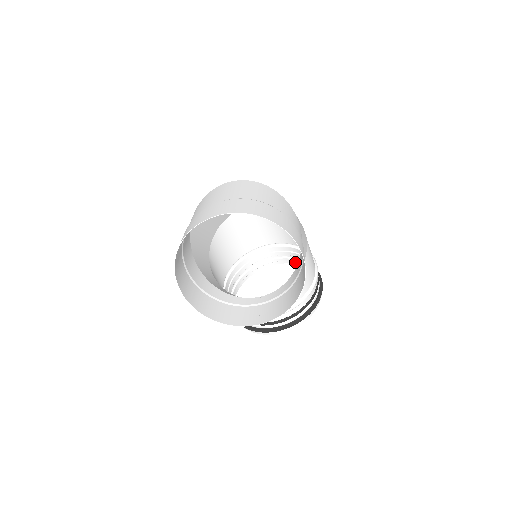
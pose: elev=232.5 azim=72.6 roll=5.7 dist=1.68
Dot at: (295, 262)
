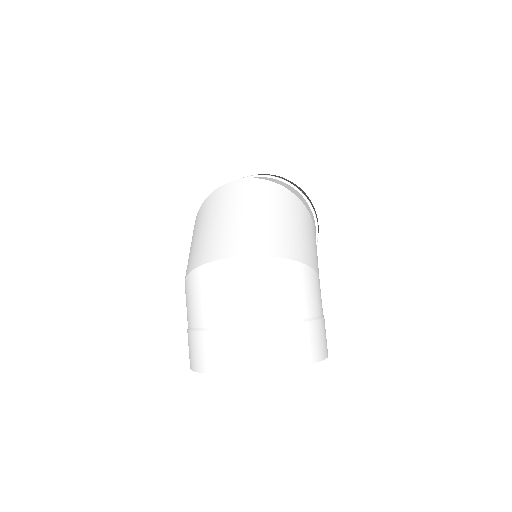
Dot at: occluded
